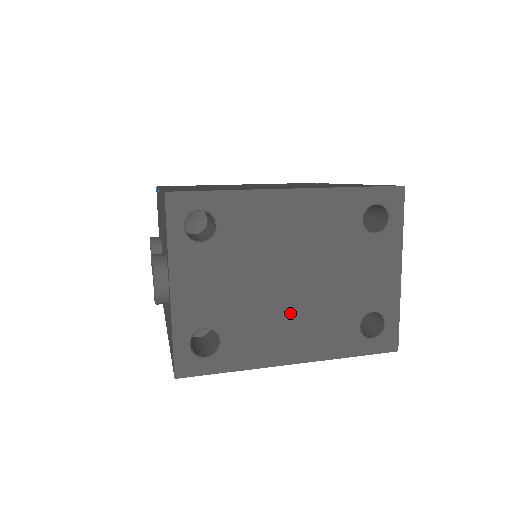
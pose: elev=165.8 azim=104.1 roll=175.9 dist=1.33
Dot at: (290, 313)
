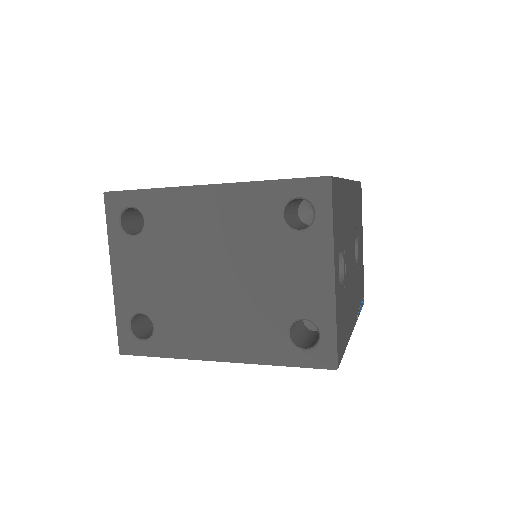
Dot at: (213, 309)
